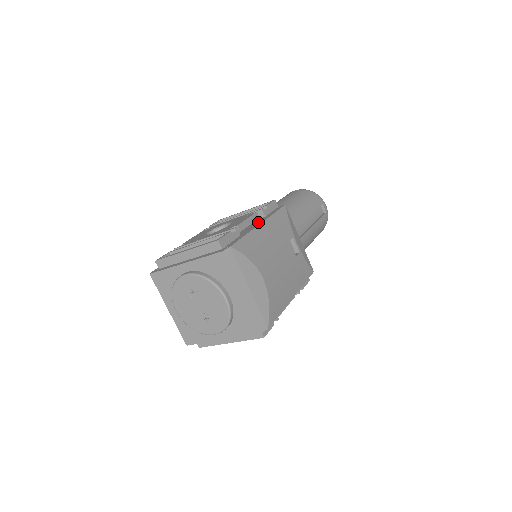
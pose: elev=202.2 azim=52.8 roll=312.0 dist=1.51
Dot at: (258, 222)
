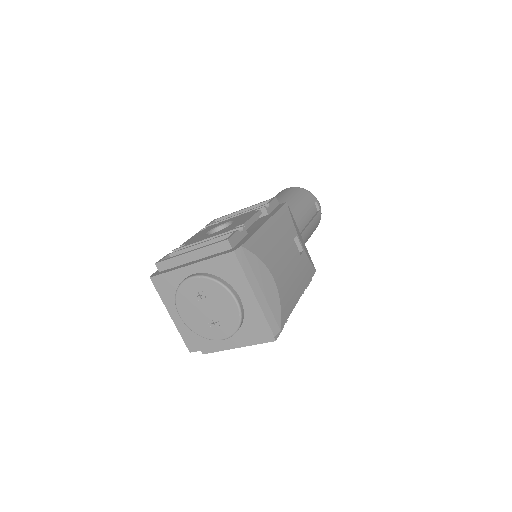
Dot at: (263, 220)
